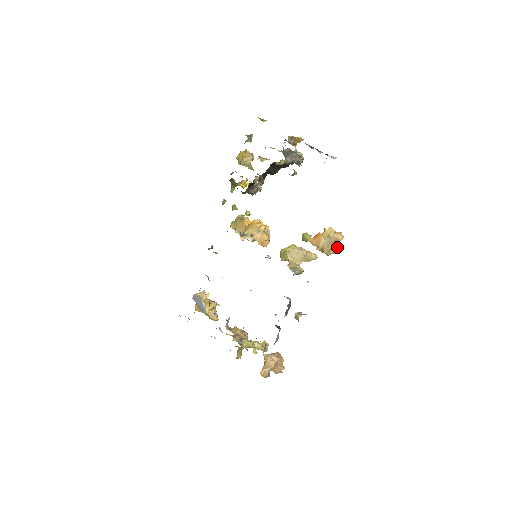
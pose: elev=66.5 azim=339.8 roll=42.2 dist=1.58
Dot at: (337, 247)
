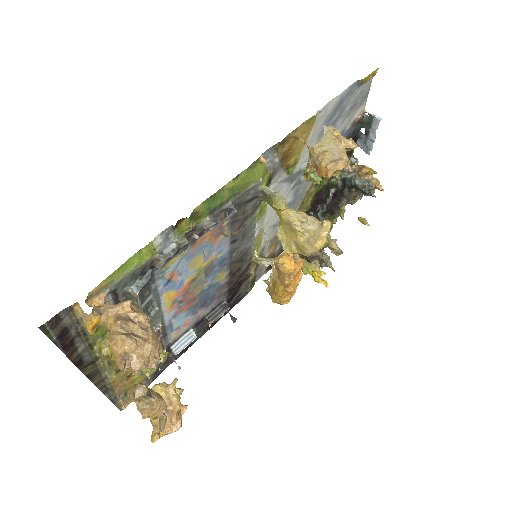
Dot at: (344, 159)
